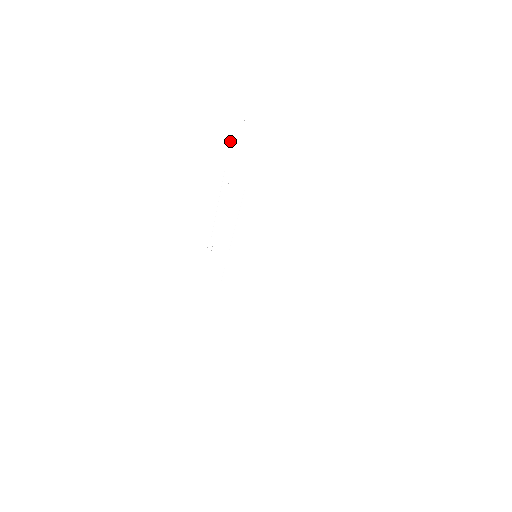
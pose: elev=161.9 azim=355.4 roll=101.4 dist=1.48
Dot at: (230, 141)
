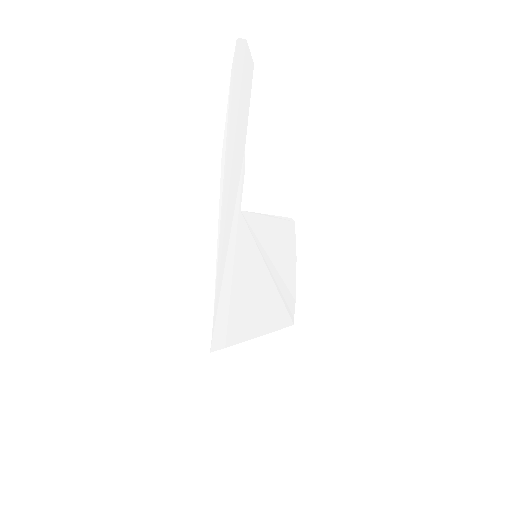
Dot at: (229, 121)
